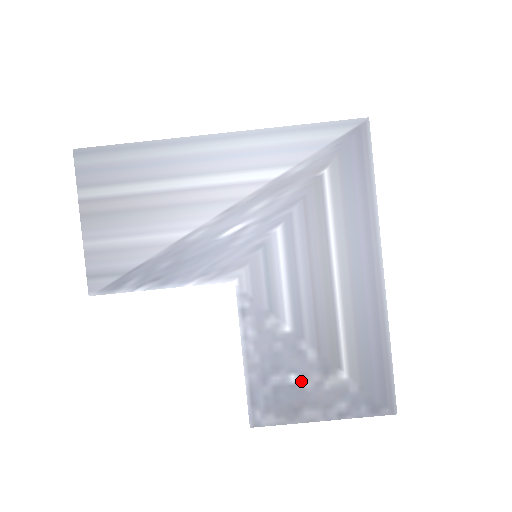
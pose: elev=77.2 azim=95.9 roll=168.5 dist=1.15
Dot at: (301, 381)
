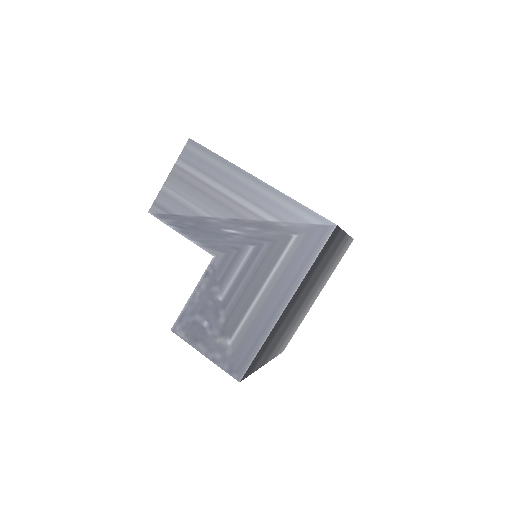
Dot at: (208, 328)
